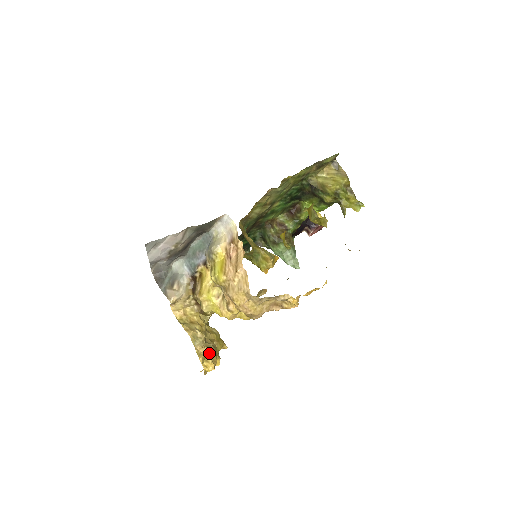
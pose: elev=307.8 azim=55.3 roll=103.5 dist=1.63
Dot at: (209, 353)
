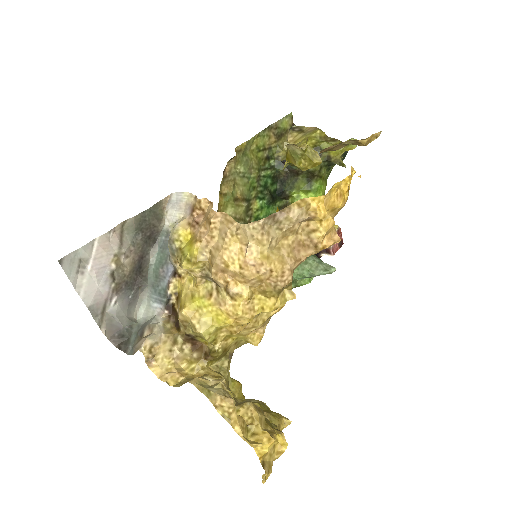
Dot at: (249, 415)
